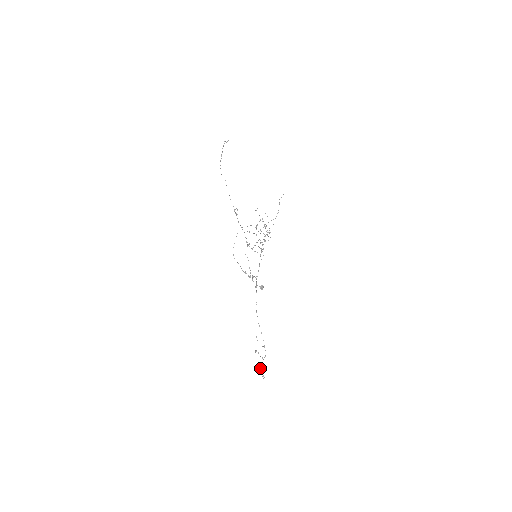
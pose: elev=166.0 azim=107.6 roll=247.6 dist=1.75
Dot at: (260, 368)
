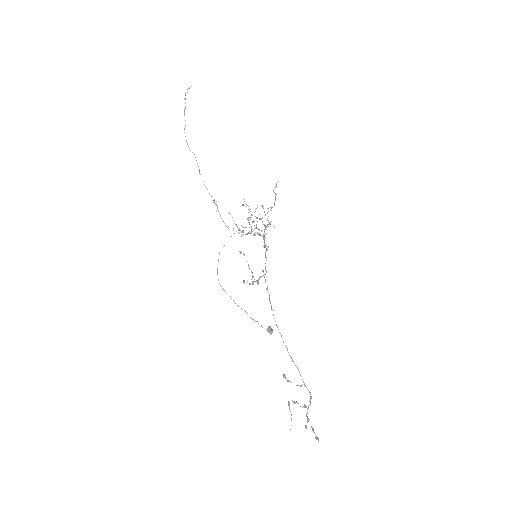
Dot at: (305, 427)
